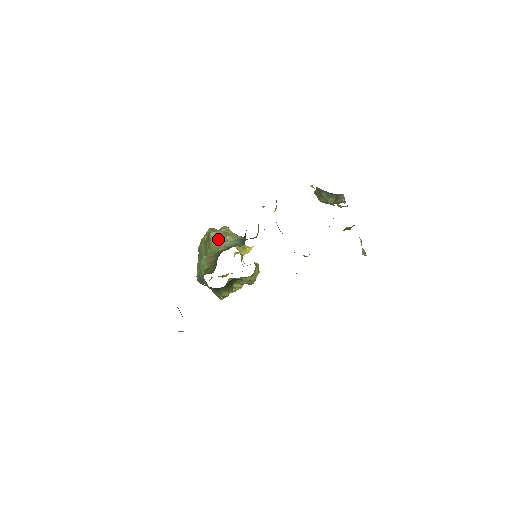
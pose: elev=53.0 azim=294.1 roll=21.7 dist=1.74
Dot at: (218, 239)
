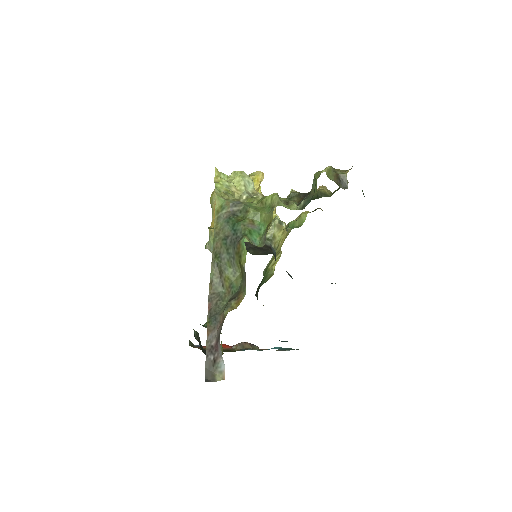
Dot at: occluded
